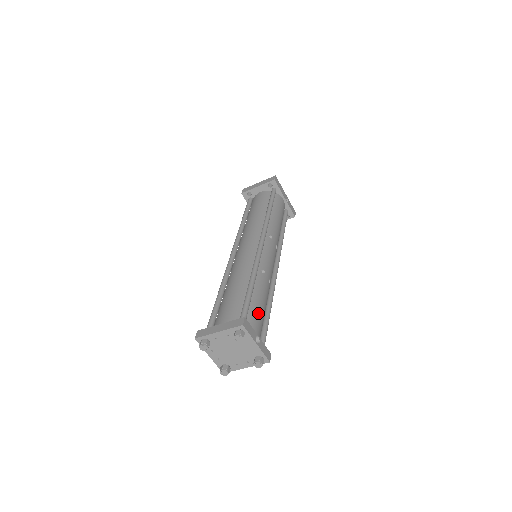
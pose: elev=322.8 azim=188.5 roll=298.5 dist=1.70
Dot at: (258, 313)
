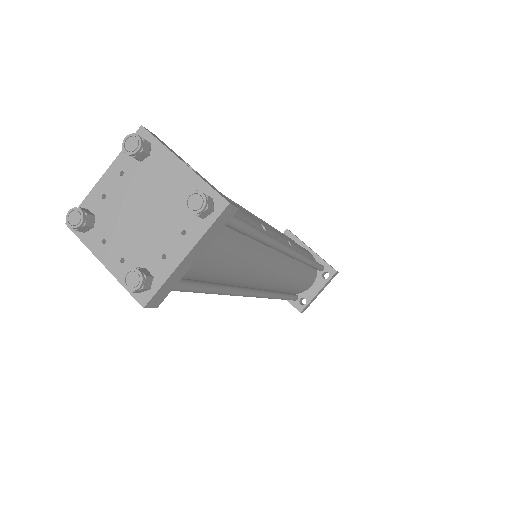
Dot at: occluded
